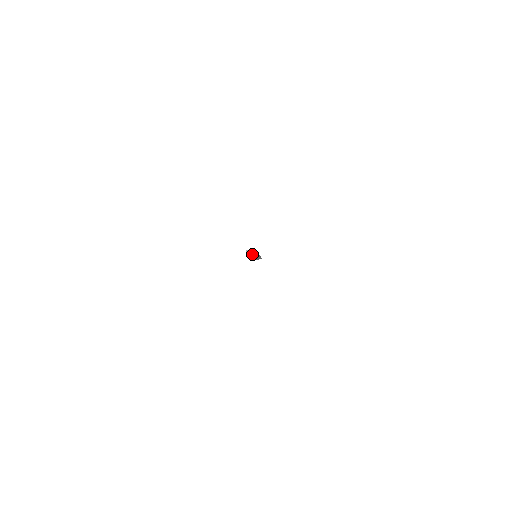
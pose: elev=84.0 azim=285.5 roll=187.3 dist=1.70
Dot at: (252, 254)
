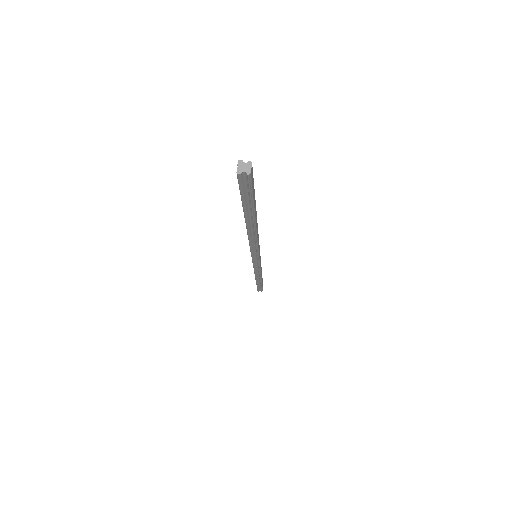
Dot at: (248, 171)
